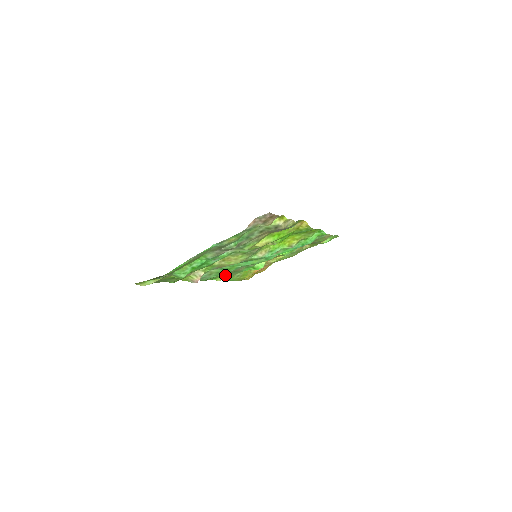
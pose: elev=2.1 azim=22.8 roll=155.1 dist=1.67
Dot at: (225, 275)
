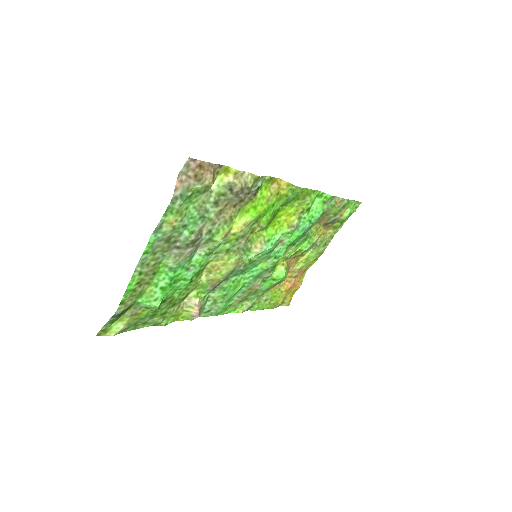
Dot at: (245, 302)
